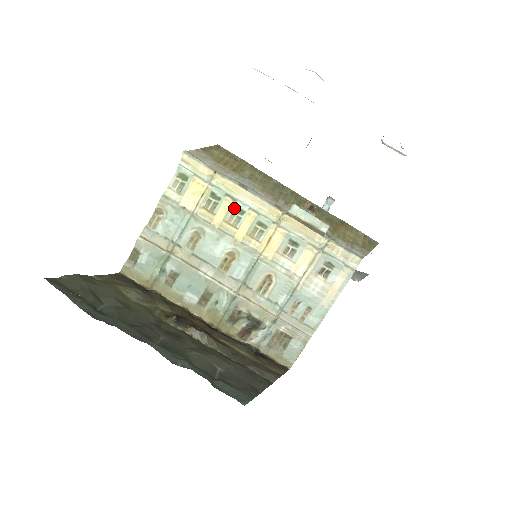
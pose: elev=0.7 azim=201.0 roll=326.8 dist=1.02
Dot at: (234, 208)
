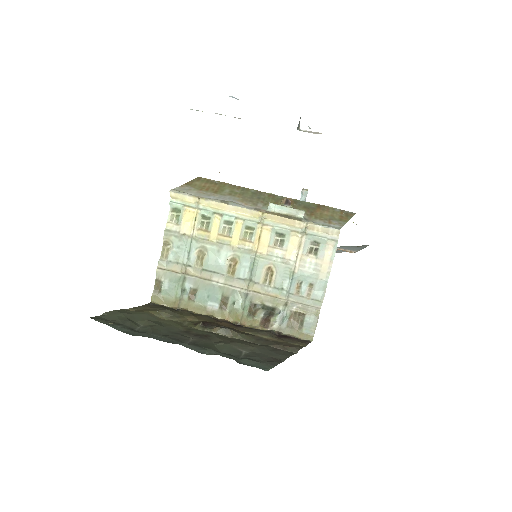
Dot at: (223, 222)
